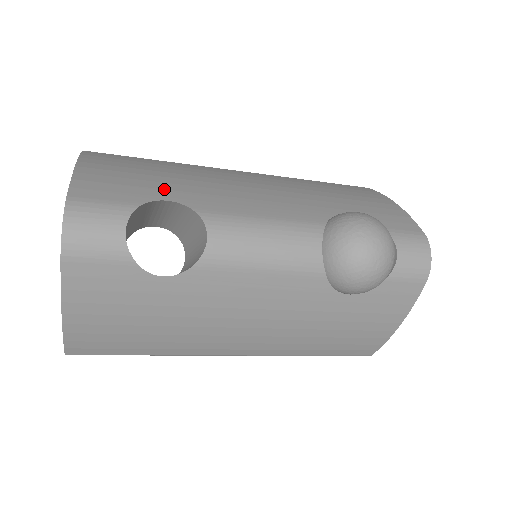
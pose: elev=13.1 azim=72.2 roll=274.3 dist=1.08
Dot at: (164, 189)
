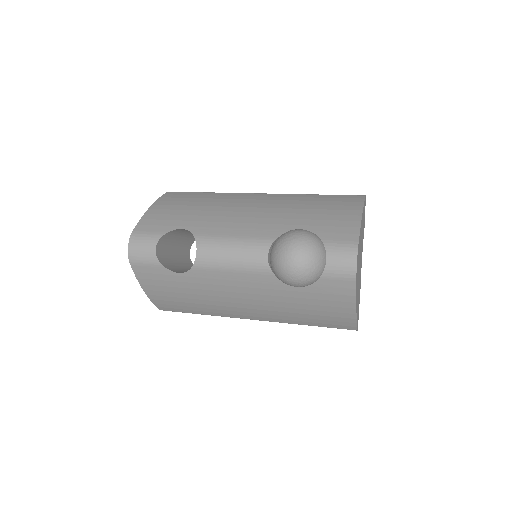
Dot at: (185, 220)
